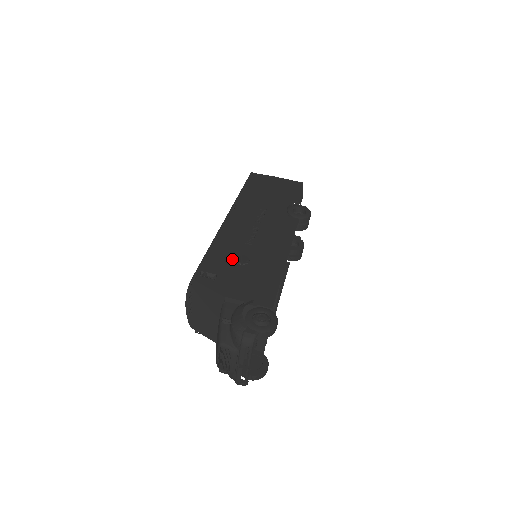
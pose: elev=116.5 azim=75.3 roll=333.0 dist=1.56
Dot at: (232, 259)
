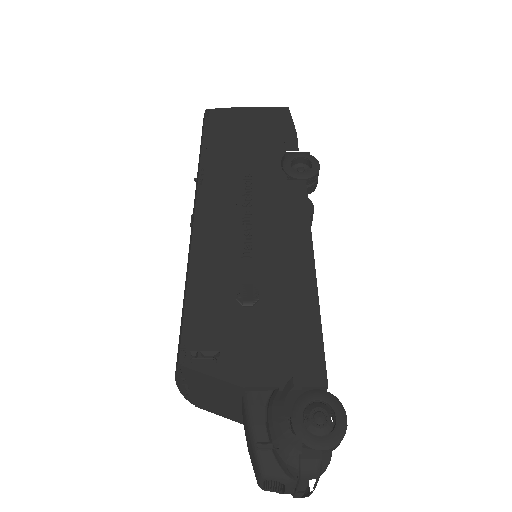
Dot at: (231, 298)
